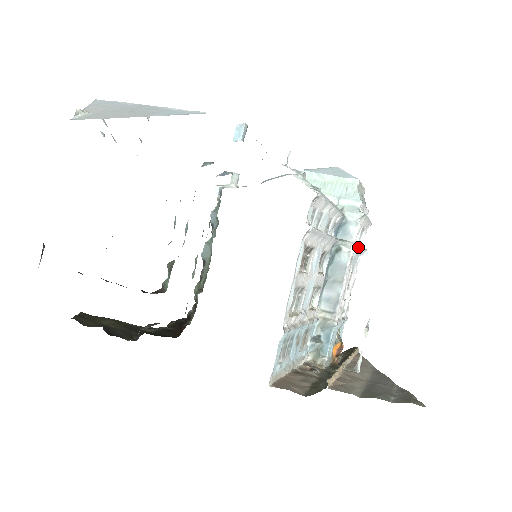
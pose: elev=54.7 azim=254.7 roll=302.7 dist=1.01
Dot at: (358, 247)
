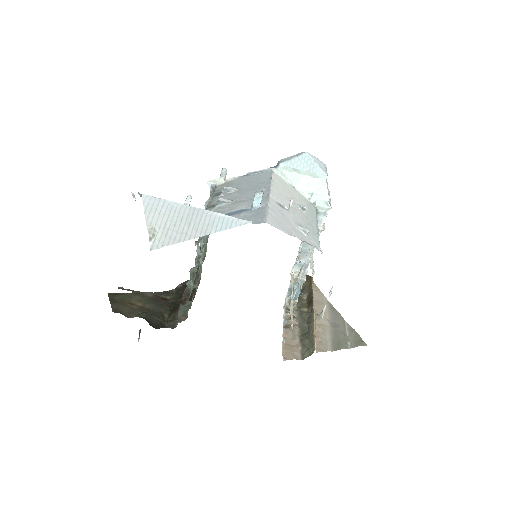
Dot at: (324, 227)
